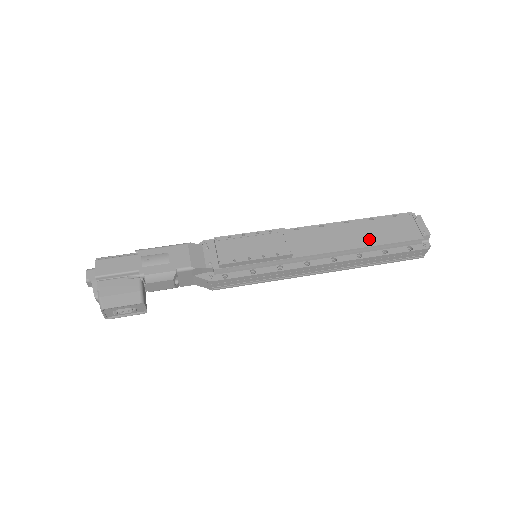
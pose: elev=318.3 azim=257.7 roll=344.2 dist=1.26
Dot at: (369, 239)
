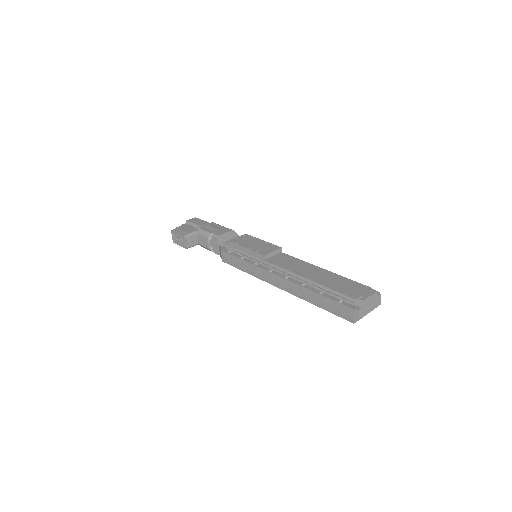
Dot at: (319, 279)
